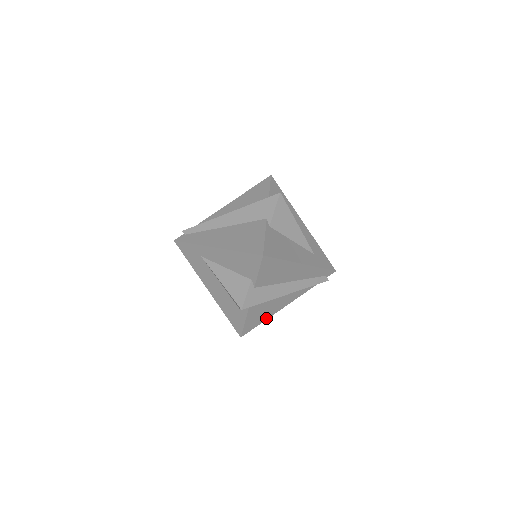
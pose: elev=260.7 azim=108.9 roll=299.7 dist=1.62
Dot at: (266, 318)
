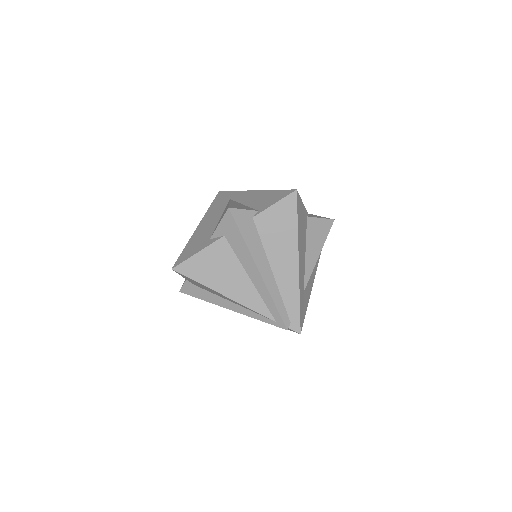
Dot at: (209, 284)
